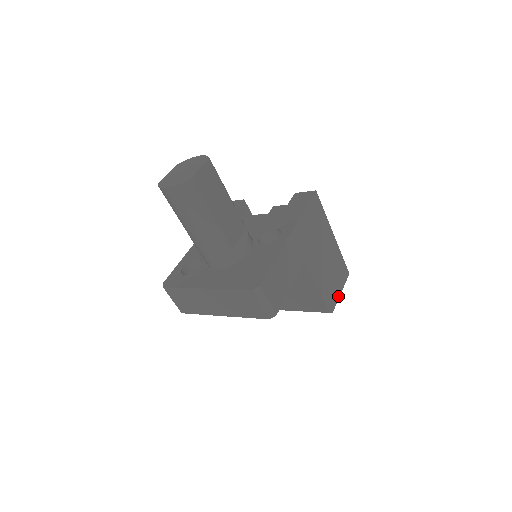
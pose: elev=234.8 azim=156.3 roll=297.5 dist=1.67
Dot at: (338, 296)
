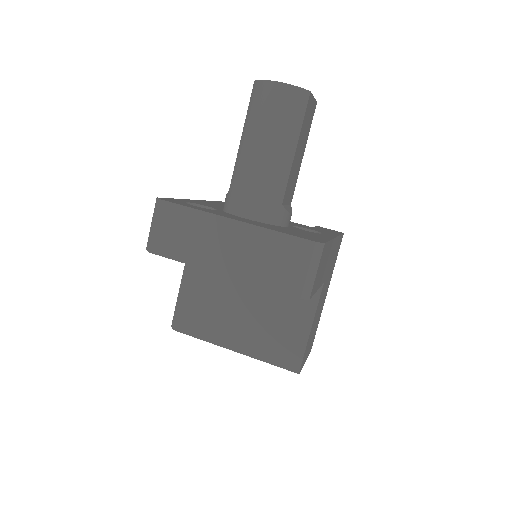
Dot at: (304, 362)
